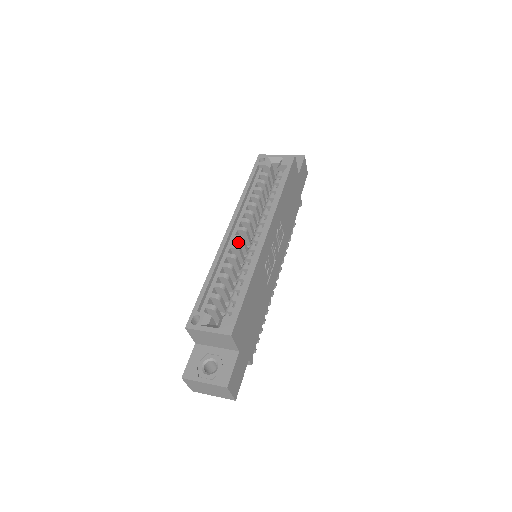
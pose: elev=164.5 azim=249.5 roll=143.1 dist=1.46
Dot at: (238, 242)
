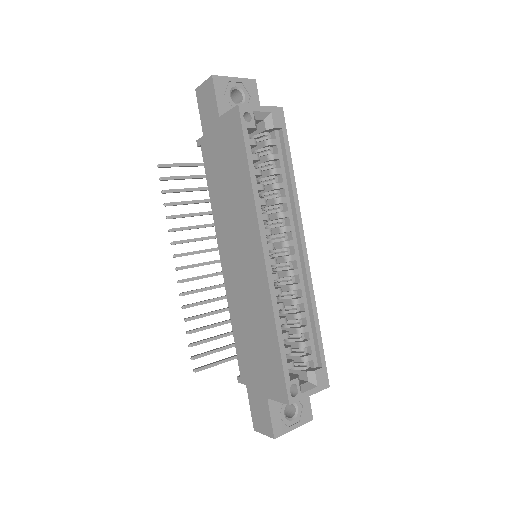
Dot at: occluded
